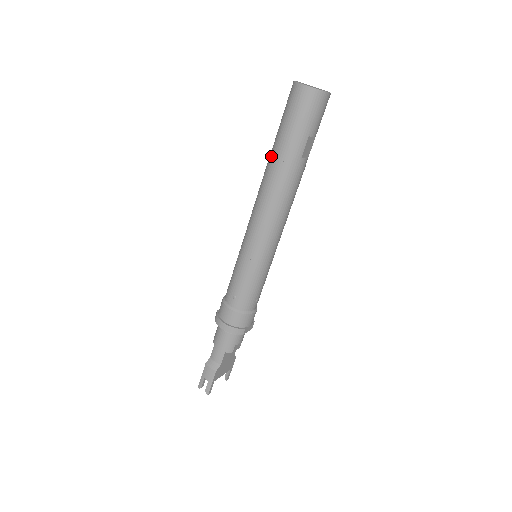
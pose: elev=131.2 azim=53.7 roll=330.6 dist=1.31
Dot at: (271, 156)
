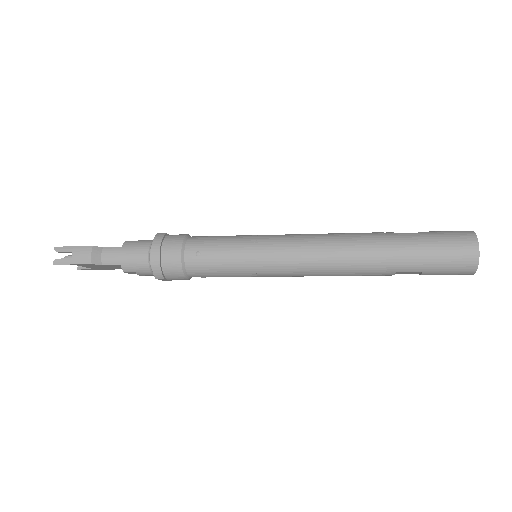
Dot at: (385, 237)
